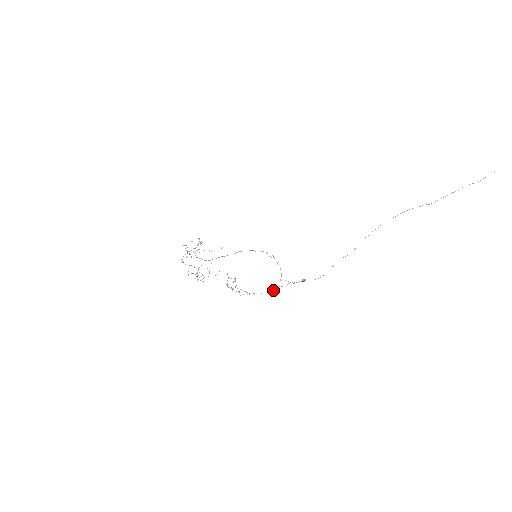
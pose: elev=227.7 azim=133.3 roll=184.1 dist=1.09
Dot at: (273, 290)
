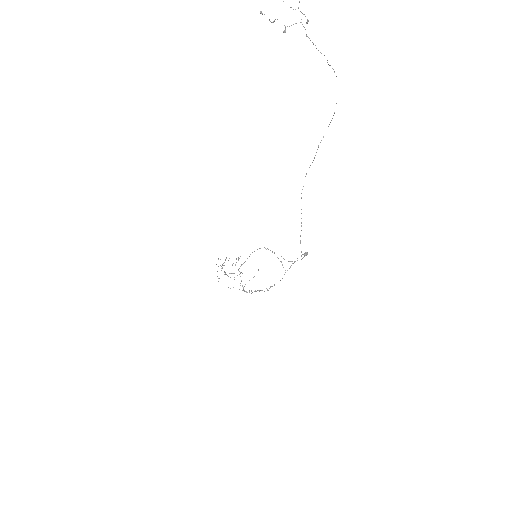
Dot at: occluded
